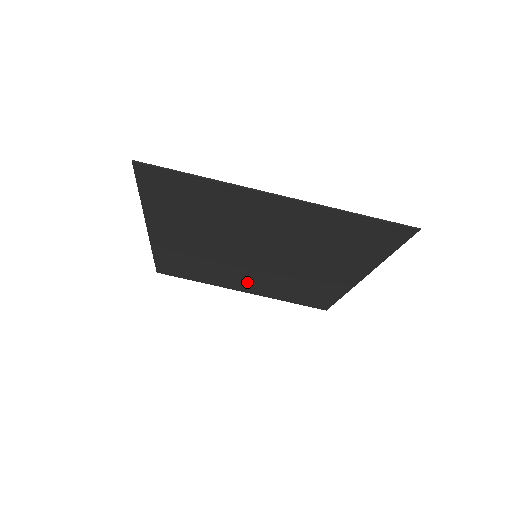
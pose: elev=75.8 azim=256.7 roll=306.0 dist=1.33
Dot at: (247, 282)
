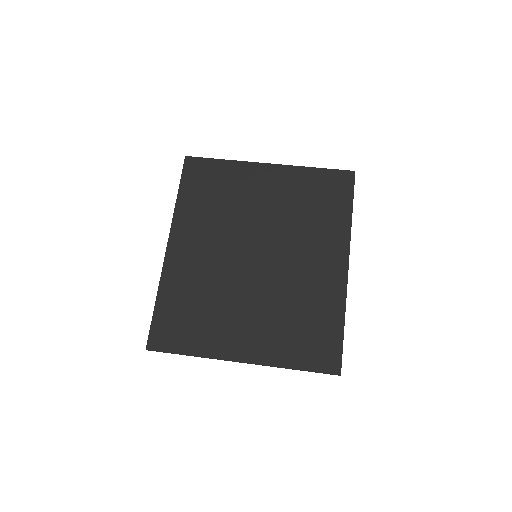
Dot at: (247, 327)
